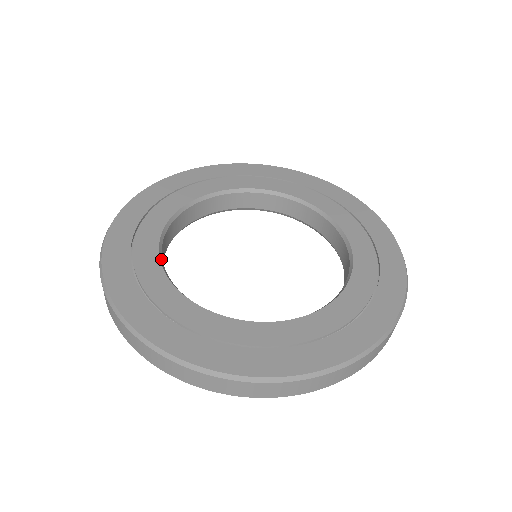
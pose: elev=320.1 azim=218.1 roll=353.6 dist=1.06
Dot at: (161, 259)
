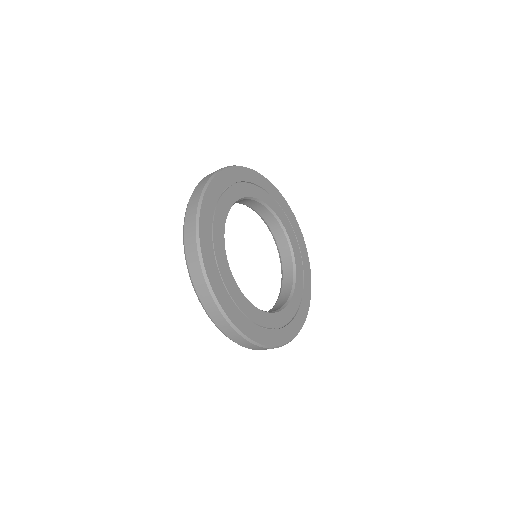
Dot at: (261, 310)
